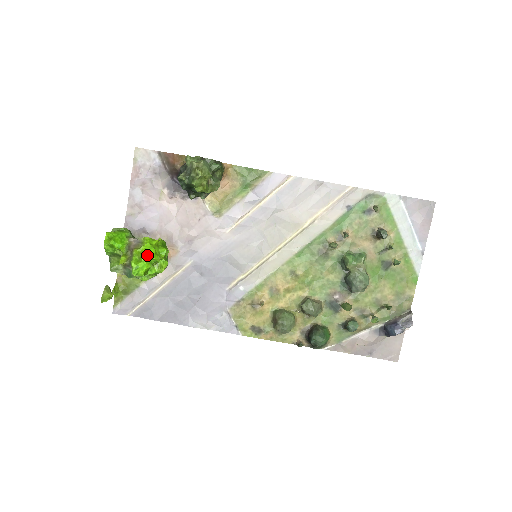
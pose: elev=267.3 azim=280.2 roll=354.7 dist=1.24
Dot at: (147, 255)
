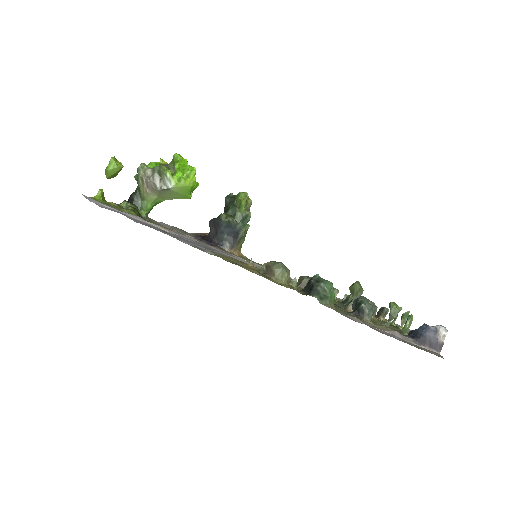
Dot at: (190, 166)
